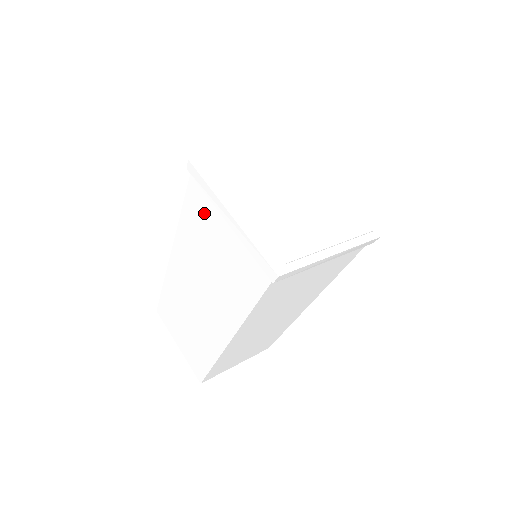
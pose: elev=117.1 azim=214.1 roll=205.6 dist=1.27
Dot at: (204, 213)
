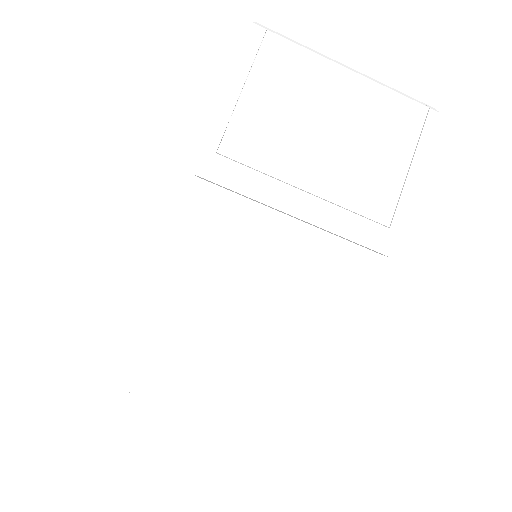
Dot at: occluded
